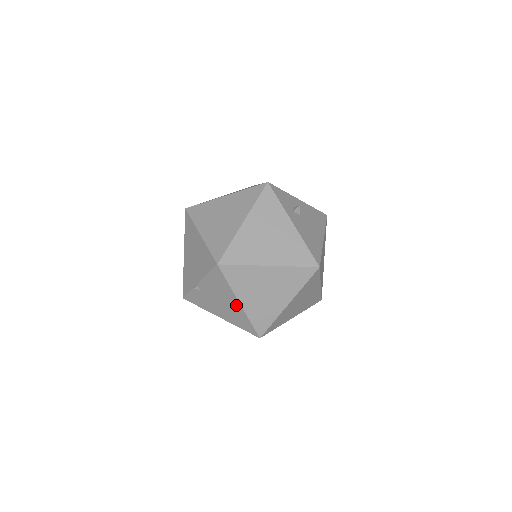
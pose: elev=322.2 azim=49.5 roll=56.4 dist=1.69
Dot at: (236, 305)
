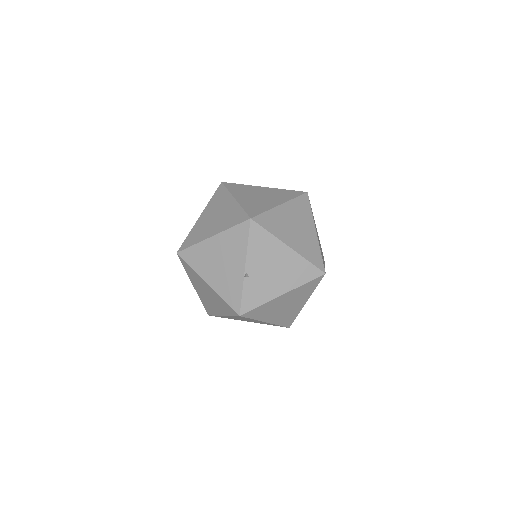
Dot at: (288, 254)
